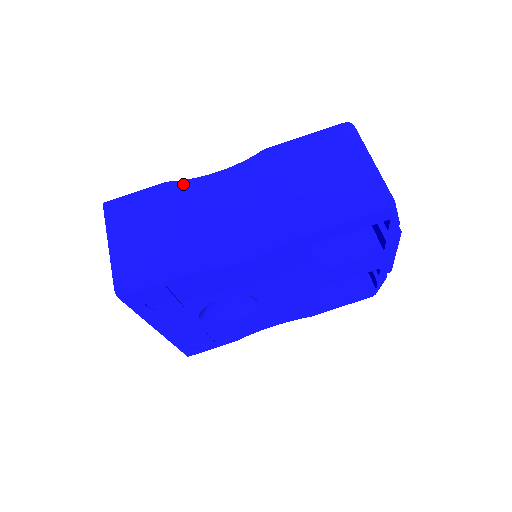
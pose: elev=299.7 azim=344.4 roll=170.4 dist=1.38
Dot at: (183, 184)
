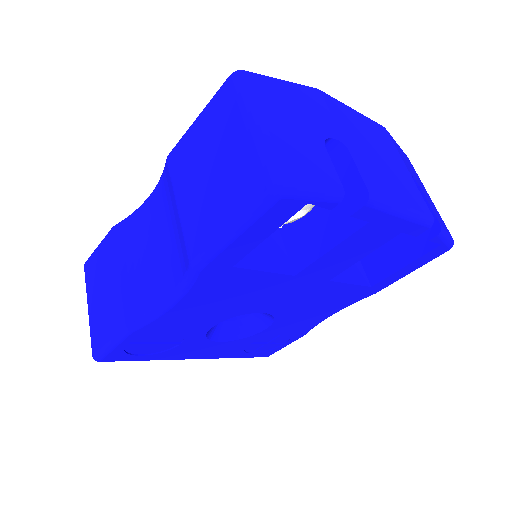
Dot at: (124, 224)
